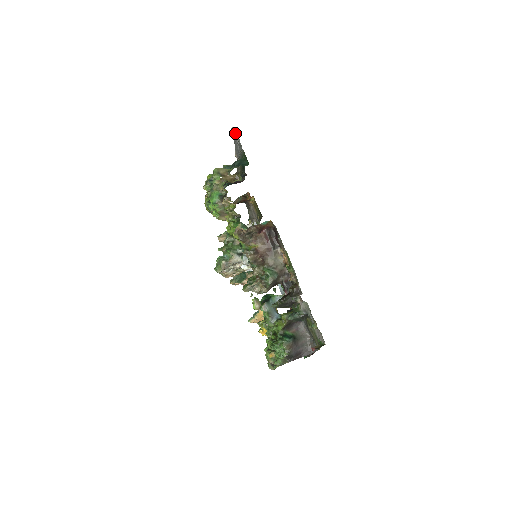
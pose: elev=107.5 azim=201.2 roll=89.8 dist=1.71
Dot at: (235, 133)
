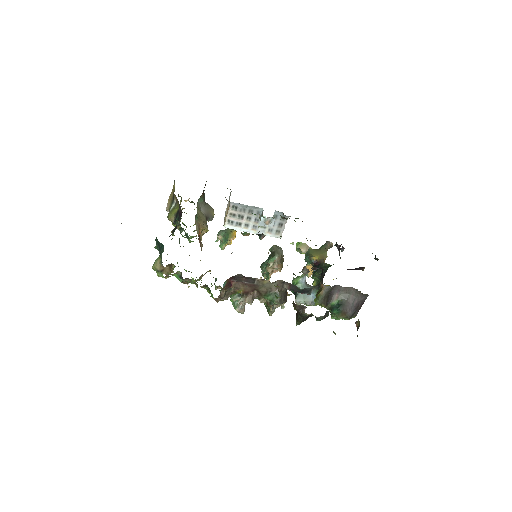
Dot at: occluded
